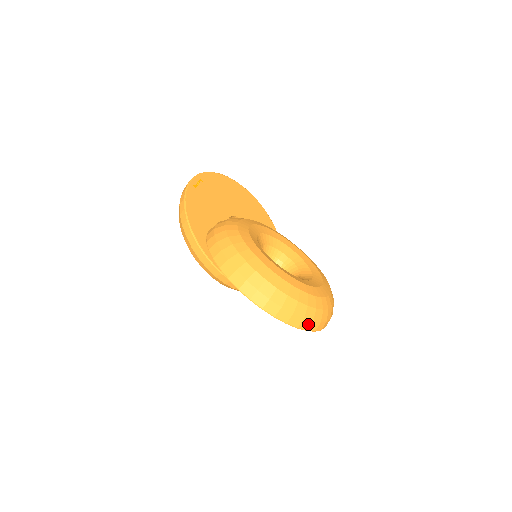
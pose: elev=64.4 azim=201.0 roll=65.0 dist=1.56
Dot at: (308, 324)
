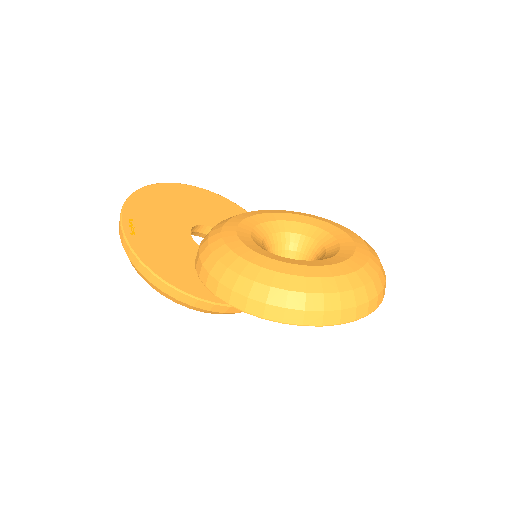
Dot at: (381, 296)
